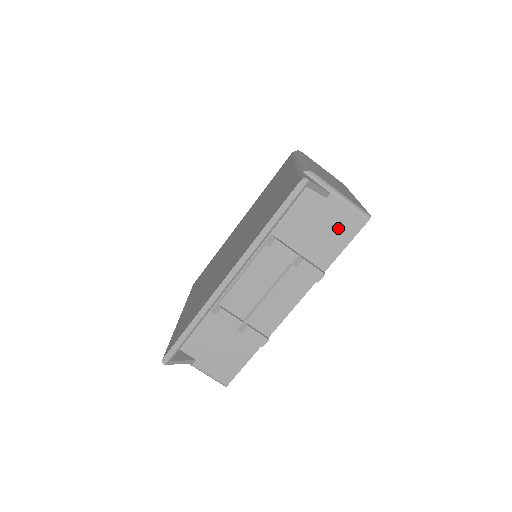
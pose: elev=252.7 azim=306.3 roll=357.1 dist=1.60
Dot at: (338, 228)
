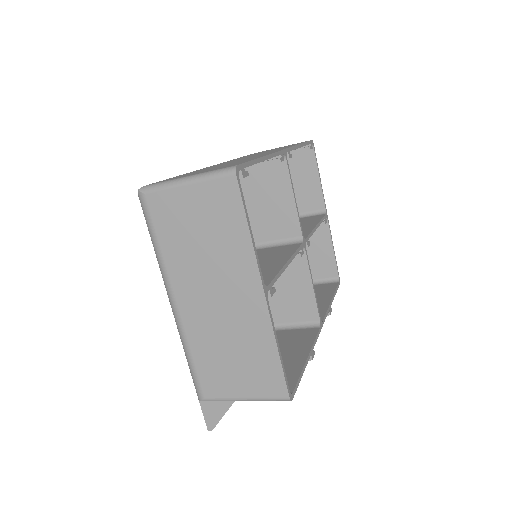
Dot at: occluded
